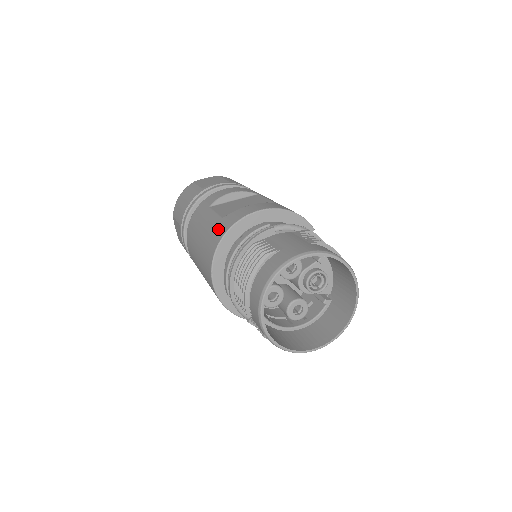
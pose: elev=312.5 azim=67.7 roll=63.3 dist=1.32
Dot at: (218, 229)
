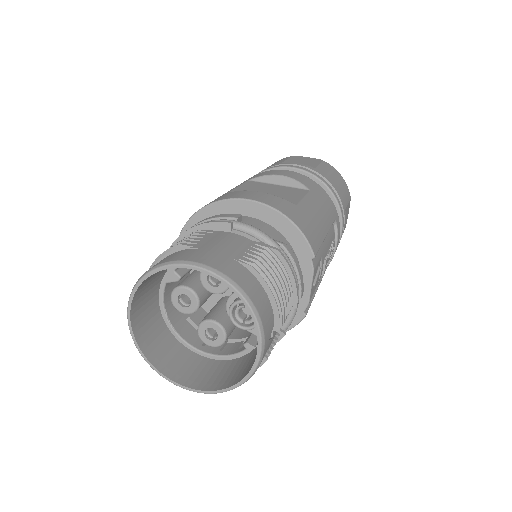
Dot at: occluded
